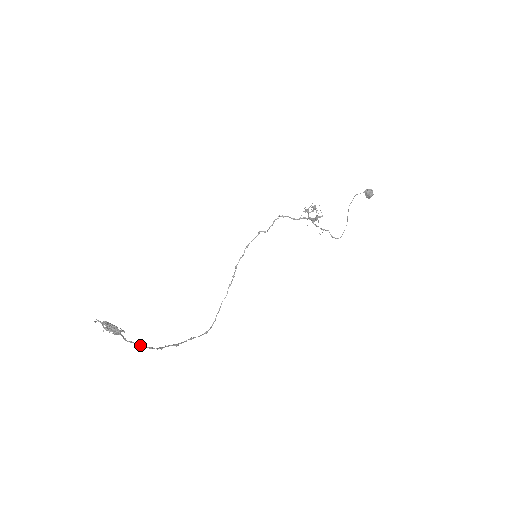
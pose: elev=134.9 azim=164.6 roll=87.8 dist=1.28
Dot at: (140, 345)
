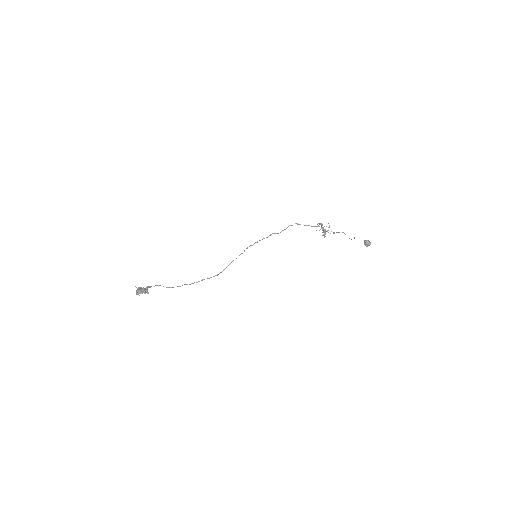
Dot at: occluded
